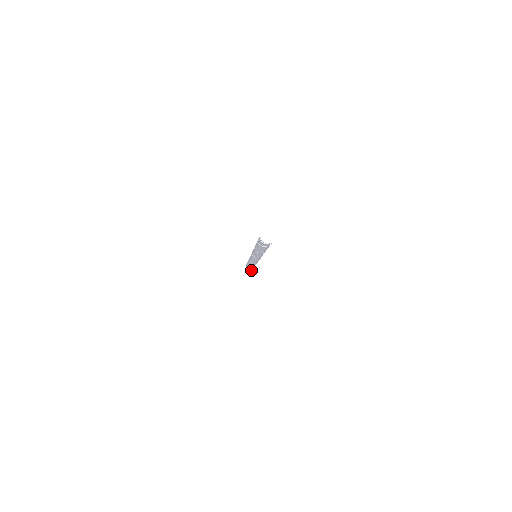
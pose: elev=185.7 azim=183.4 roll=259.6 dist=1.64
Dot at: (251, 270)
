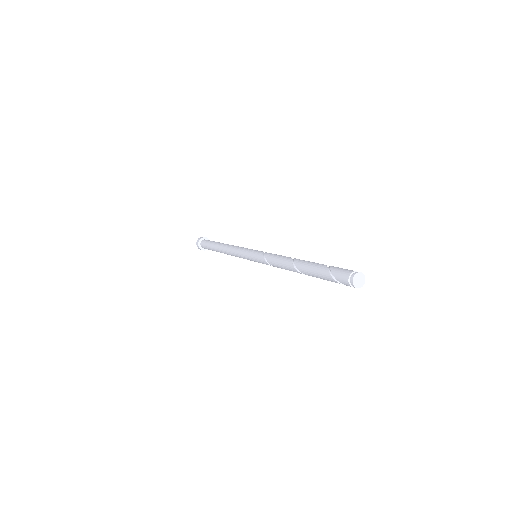
Dot at: (201, 247)
